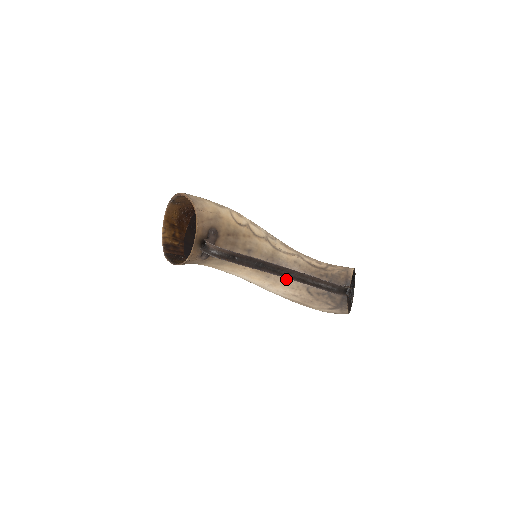
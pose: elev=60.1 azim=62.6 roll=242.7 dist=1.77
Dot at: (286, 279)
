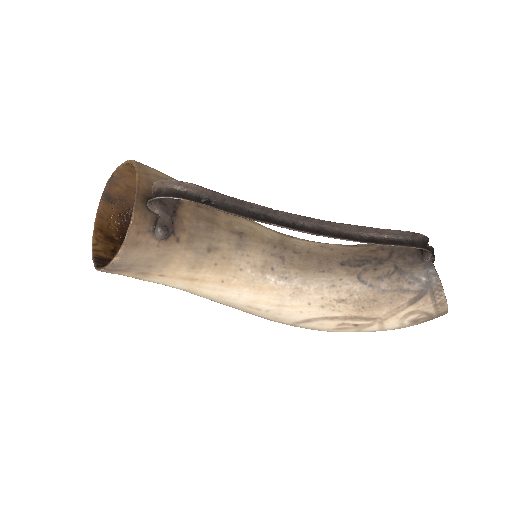
Dot at: (316, 273)
